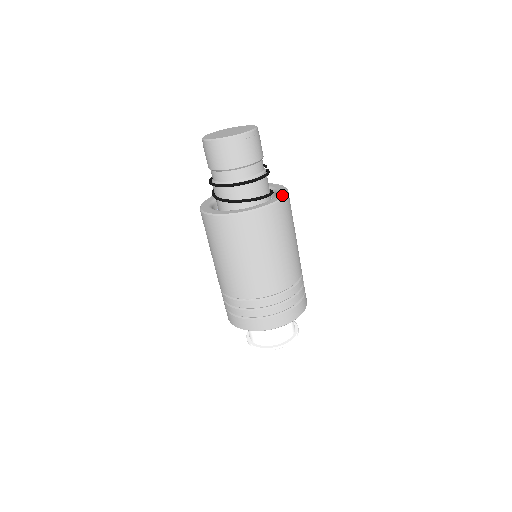
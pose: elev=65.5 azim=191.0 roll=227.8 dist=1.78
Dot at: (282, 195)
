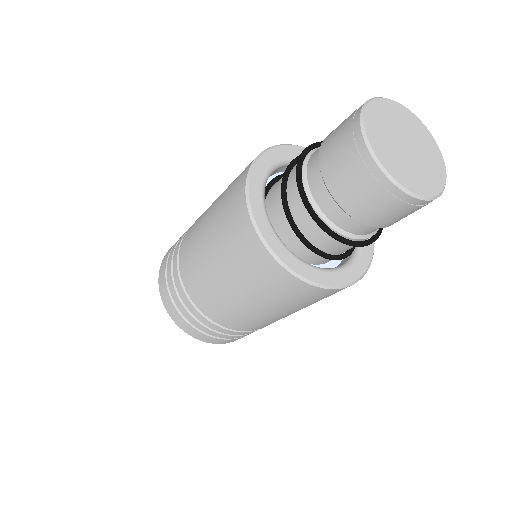
Dot at: (361, 272)
